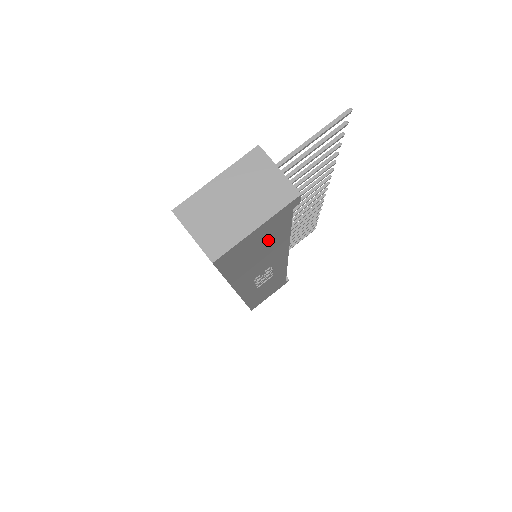
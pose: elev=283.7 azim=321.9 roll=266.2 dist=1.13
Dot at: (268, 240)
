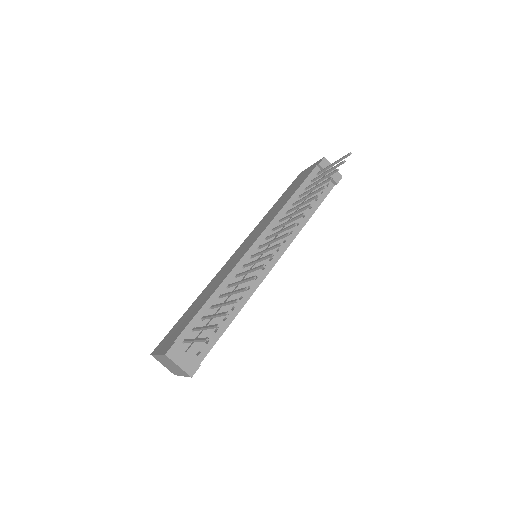
Dot at: occluded
